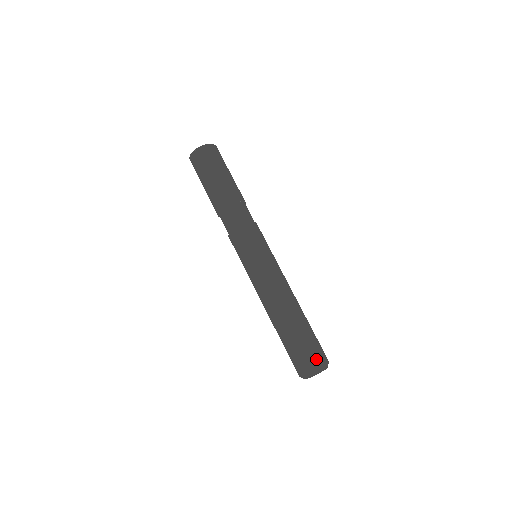
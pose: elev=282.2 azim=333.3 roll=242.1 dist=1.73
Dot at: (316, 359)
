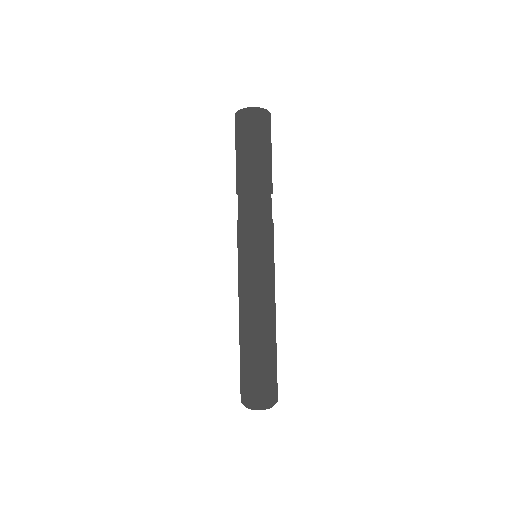
Dot at: (250, 395)
